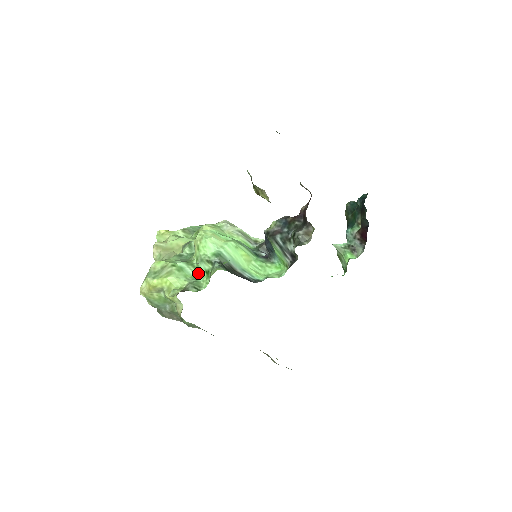
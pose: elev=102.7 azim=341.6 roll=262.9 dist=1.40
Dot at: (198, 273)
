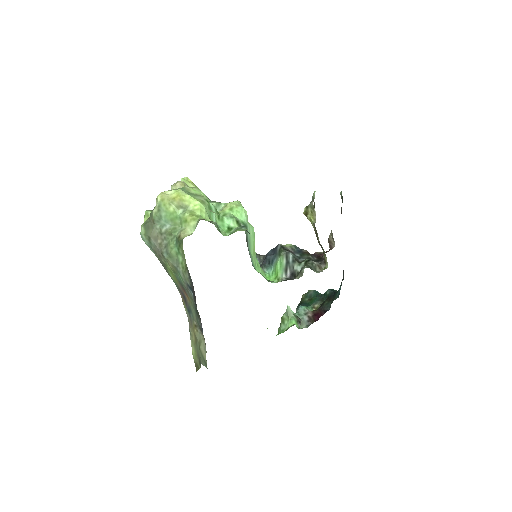
Dot at: (219, 224)
